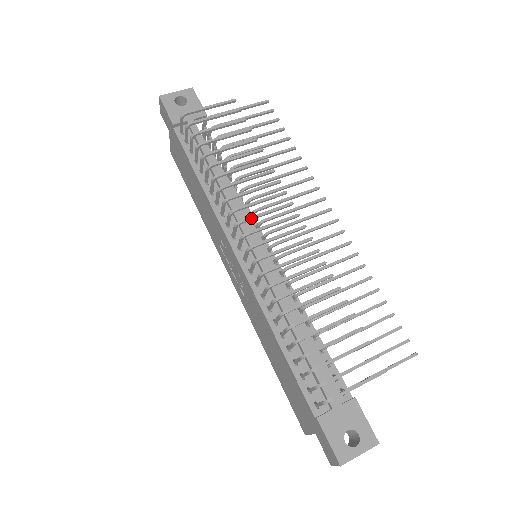
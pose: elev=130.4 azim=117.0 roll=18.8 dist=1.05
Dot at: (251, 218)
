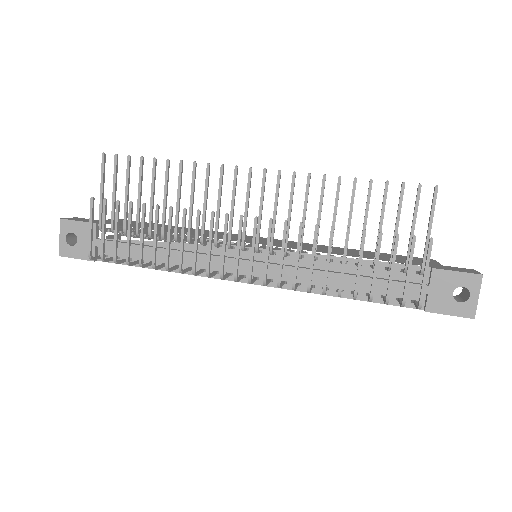
Dot at: (222, 264)
